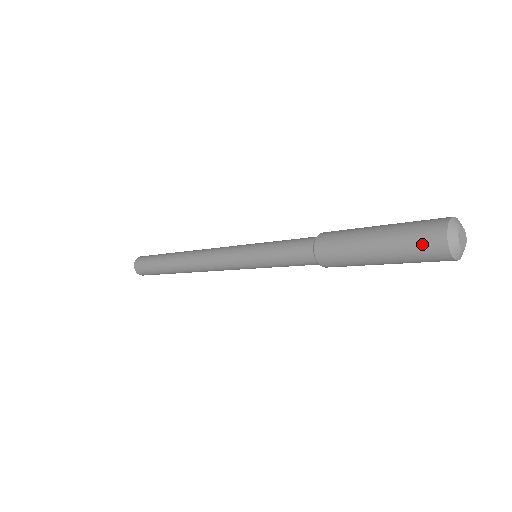
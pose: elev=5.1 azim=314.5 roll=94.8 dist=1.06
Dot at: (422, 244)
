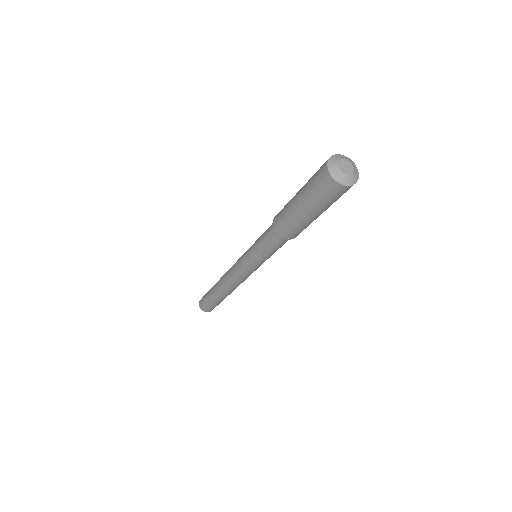
Dot at: (325, 192)
